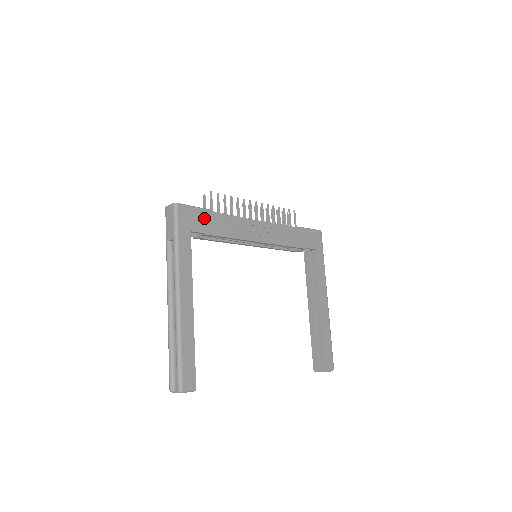
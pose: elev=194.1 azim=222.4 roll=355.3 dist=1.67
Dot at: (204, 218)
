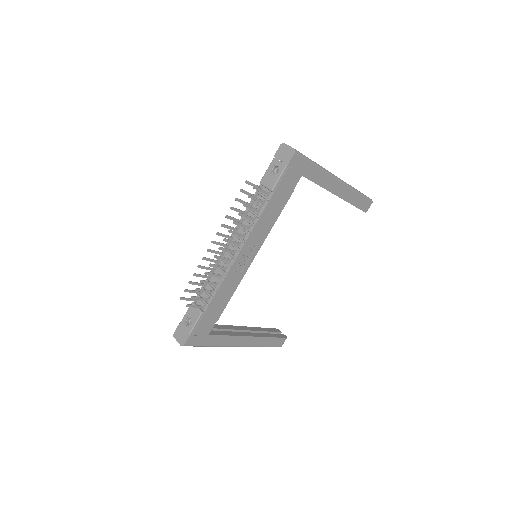
Dot at: (206, 321)
